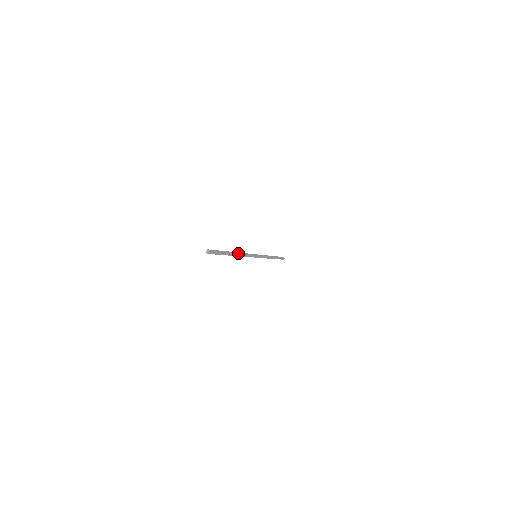
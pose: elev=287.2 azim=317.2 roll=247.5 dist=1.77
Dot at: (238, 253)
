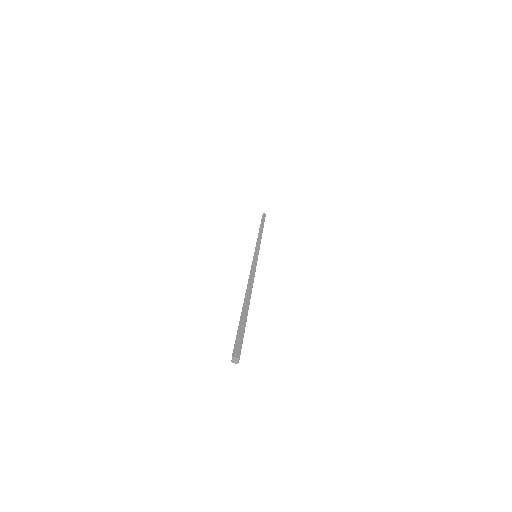
Dot at: (249, 288)
